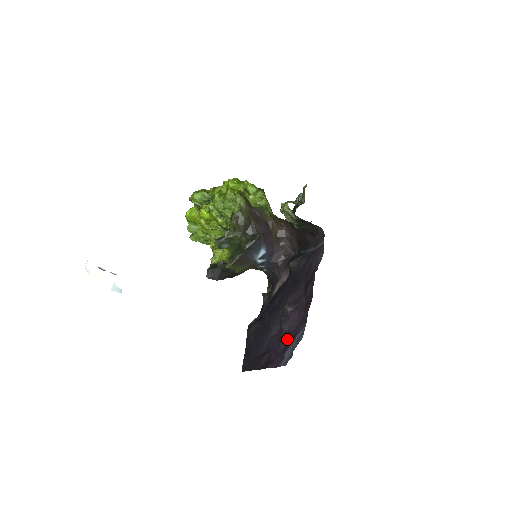
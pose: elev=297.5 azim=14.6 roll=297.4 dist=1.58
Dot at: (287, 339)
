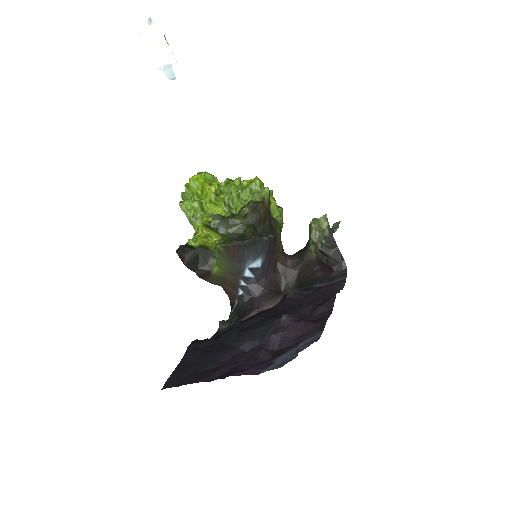
Dot at: (274, 352)
